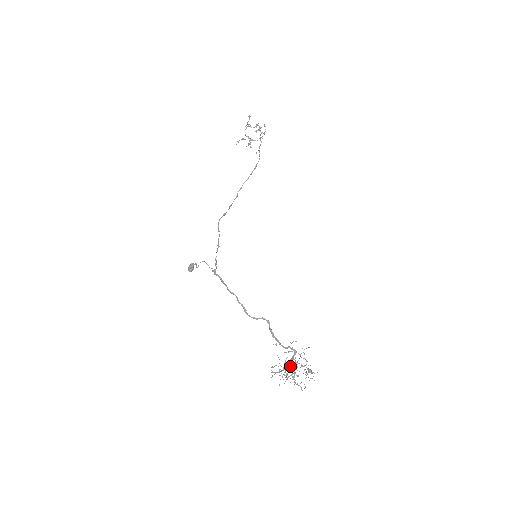
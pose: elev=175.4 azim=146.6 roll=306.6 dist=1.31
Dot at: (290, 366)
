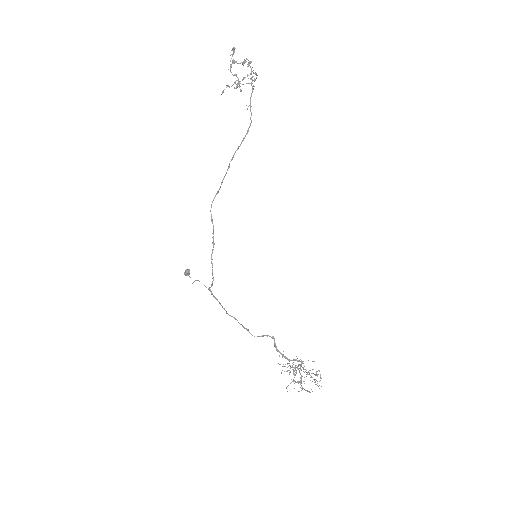
Dot at: occluded
